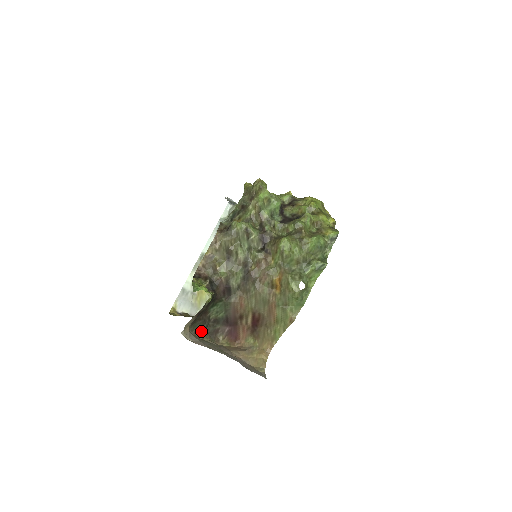
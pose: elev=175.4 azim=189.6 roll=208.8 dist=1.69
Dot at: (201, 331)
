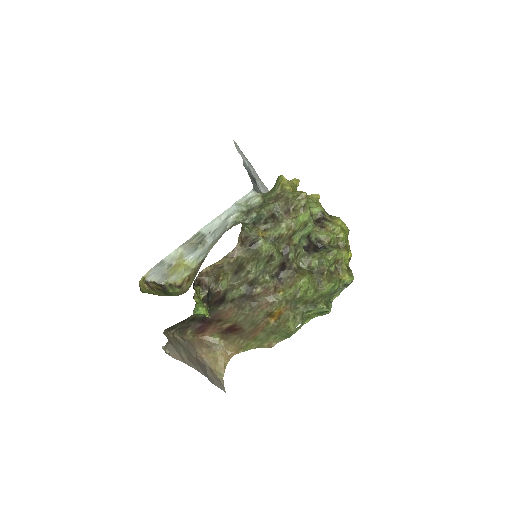
Dot at: (175, 329)
